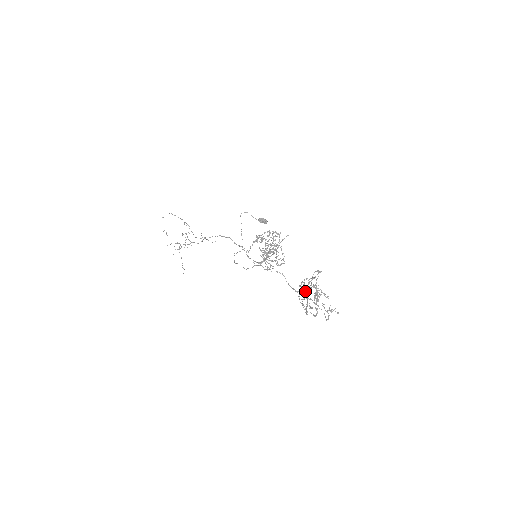
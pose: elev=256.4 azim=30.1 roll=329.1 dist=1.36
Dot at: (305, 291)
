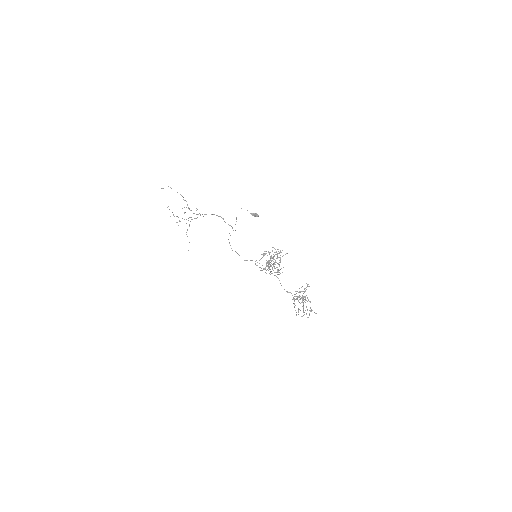
Dot at: (298, 300)
